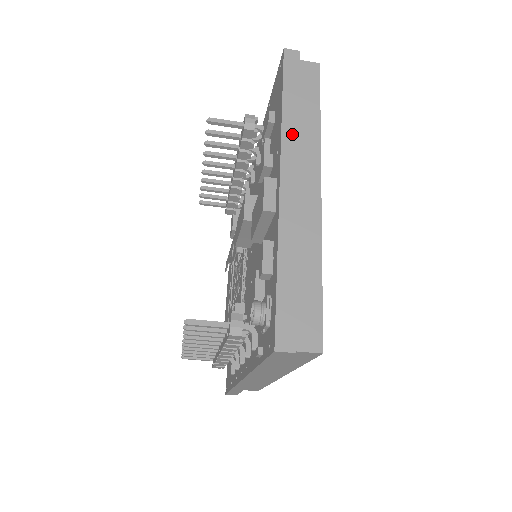
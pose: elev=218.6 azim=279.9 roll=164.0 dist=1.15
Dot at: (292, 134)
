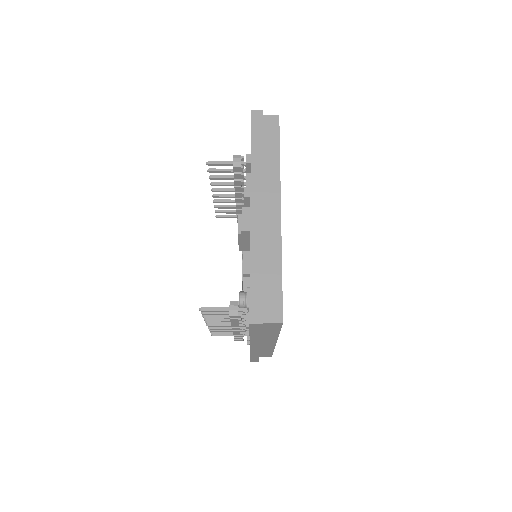
Dot at: (258, 175)
